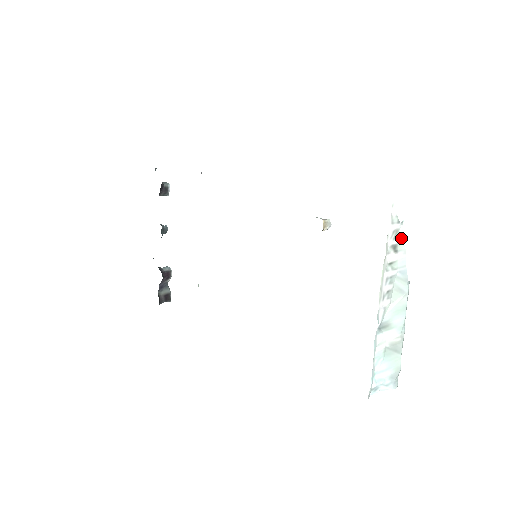
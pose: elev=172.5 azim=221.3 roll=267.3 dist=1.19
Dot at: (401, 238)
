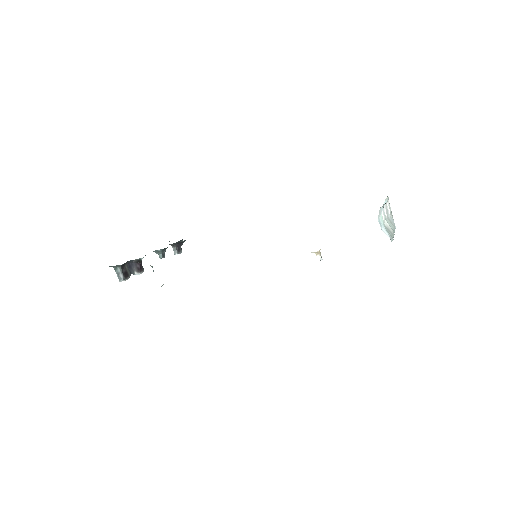
Dot at: (391, 214)
